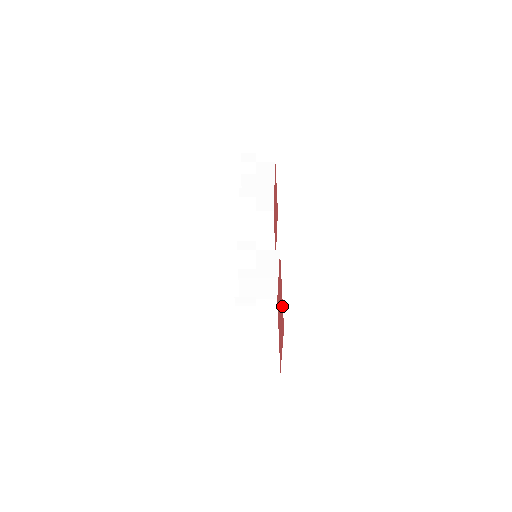
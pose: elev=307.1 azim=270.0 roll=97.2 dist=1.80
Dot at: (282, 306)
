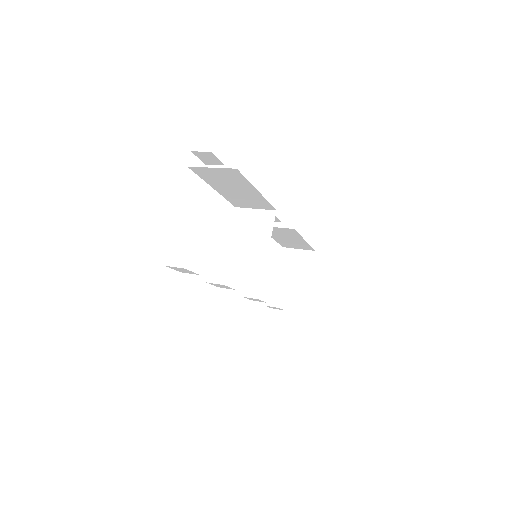
Dot at: occluded
